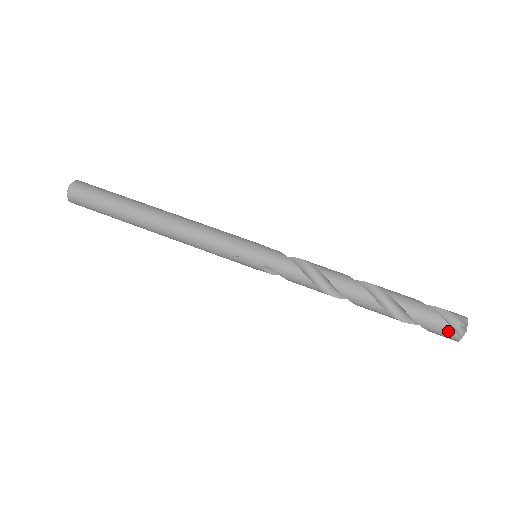
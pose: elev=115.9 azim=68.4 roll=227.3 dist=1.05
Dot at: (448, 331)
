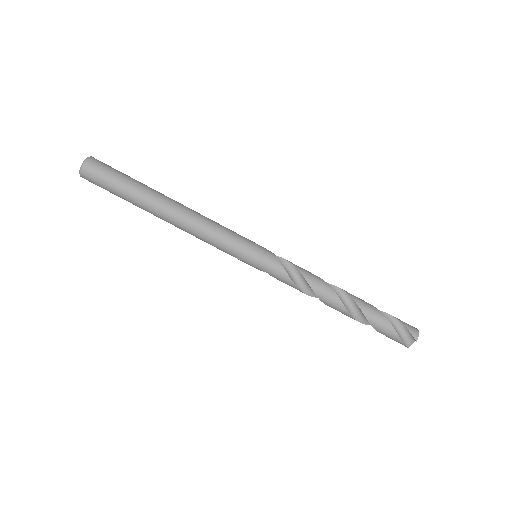
Dot at: (400, 342)
